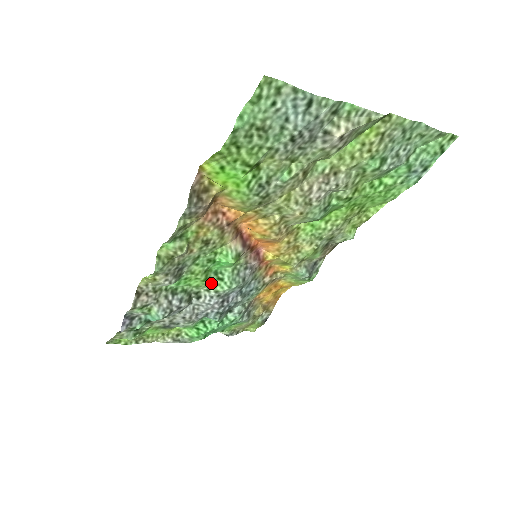
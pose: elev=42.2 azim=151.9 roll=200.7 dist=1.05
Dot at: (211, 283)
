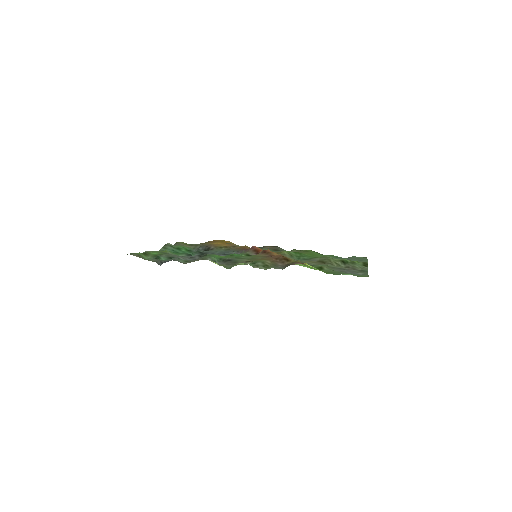
Dot at: occluded
